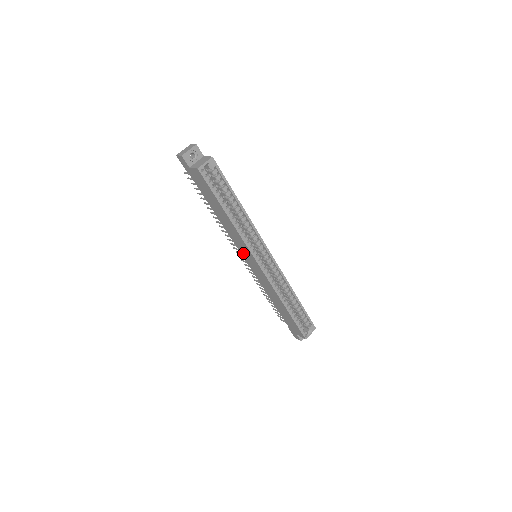
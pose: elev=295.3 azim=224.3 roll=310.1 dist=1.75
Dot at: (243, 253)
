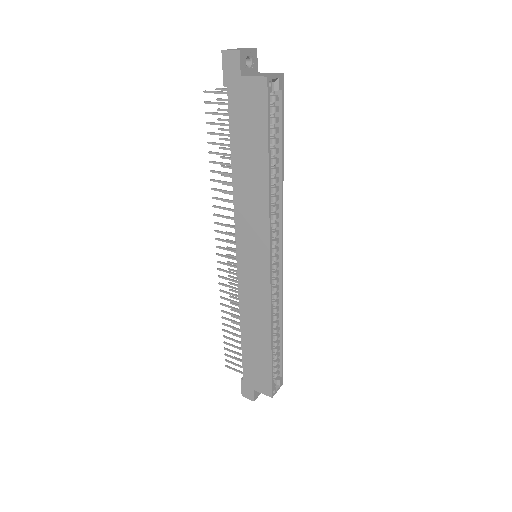
Dot at: (244, 245)
